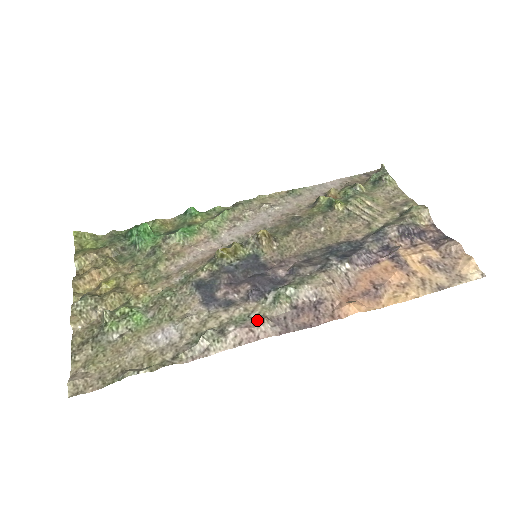
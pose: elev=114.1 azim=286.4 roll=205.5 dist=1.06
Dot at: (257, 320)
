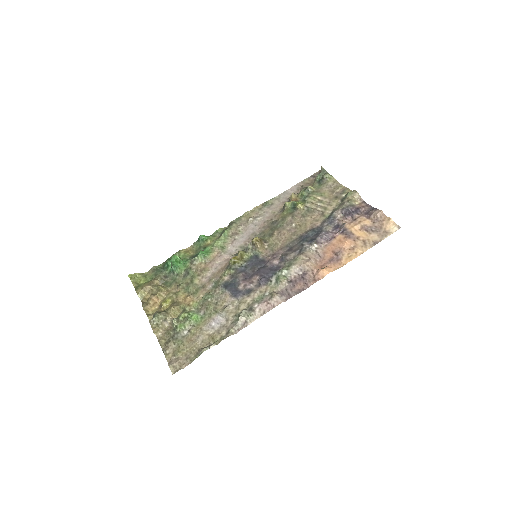
Dot at: (270, 296)
